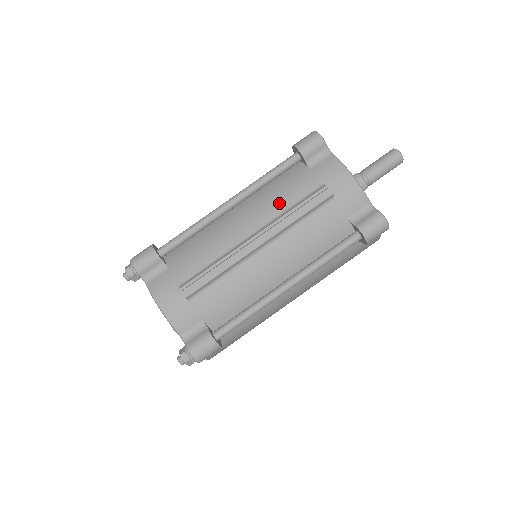
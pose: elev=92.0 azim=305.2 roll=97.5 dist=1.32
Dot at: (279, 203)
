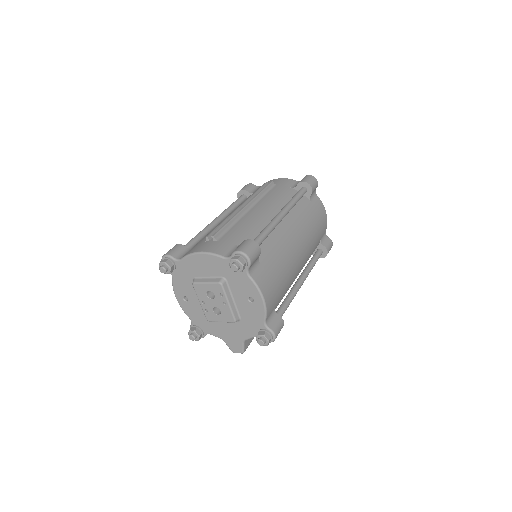
Dot at: occluded
